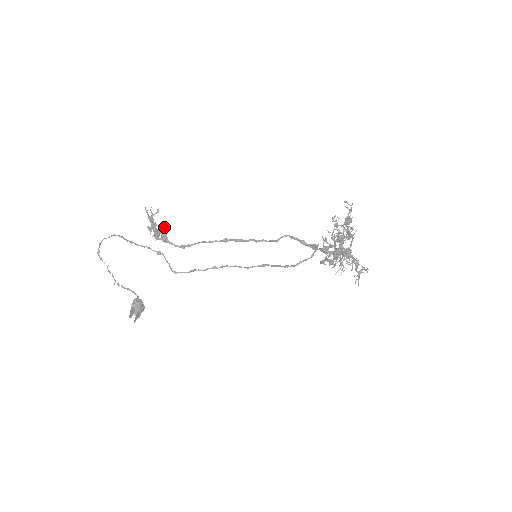
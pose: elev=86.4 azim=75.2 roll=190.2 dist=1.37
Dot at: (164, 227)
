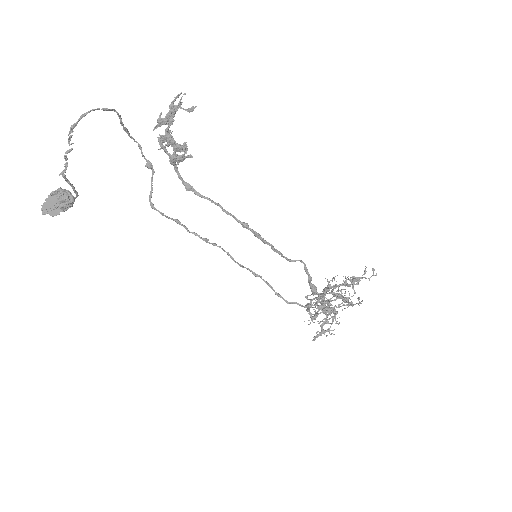
Dot at: (191, 155)
